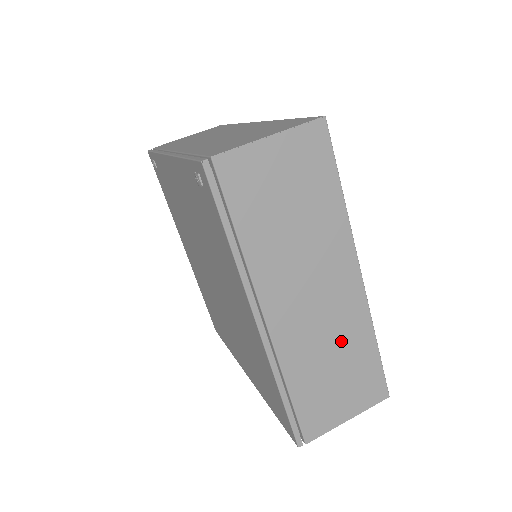
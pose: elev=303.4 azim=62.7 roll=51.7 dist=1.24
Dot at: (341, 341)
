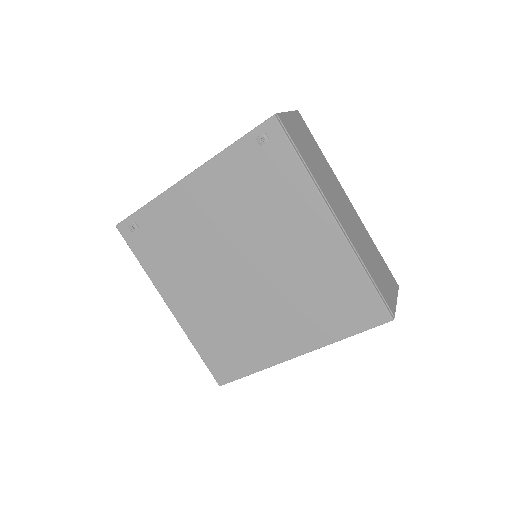
Dot at: (366, 242)
